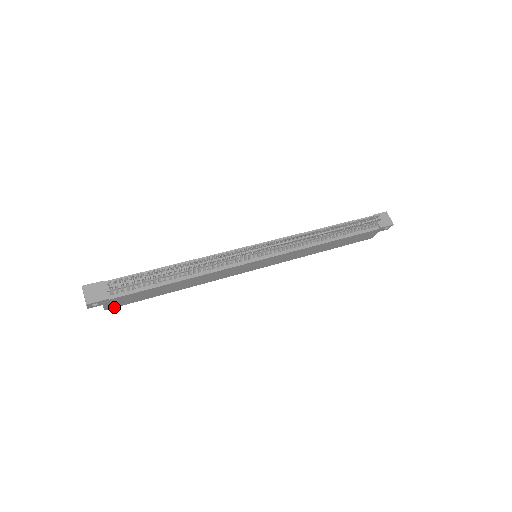
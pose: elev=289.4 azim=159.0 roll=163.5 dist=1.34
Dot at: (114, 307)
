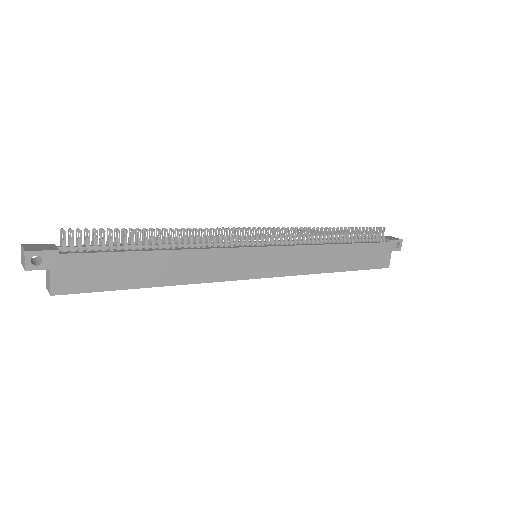
Dot at: (66, 293)
